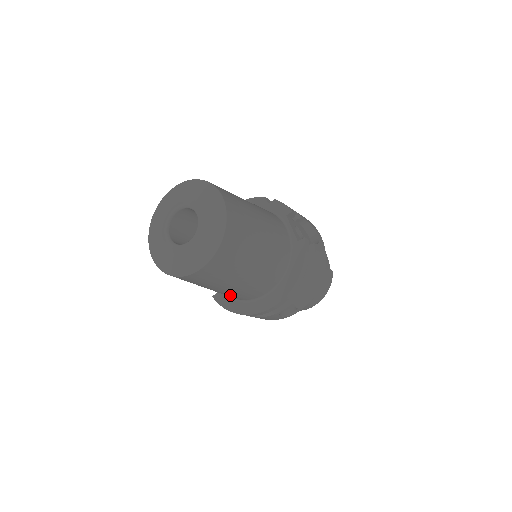
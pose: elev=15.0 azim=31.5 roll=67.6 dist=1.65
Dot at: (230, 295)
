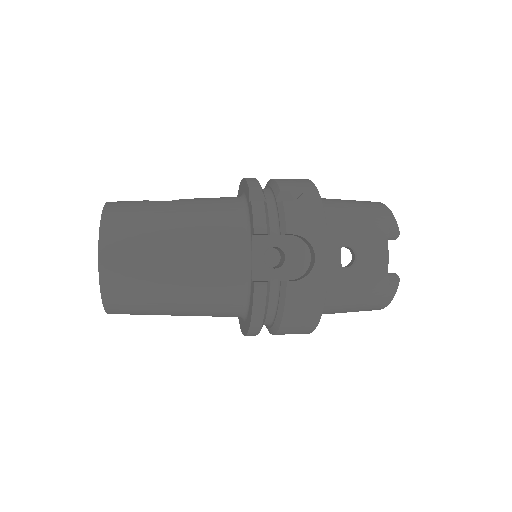
Dot at: occluded
